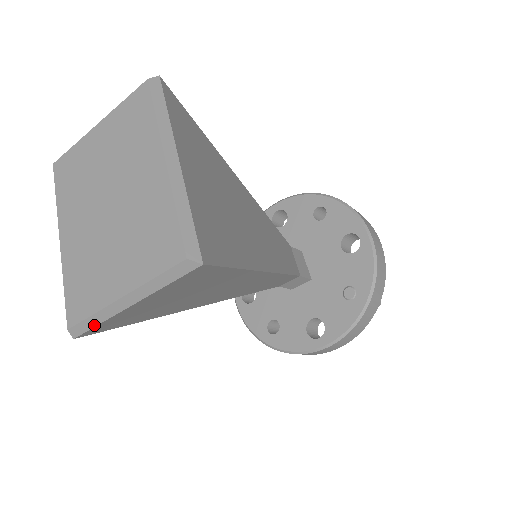
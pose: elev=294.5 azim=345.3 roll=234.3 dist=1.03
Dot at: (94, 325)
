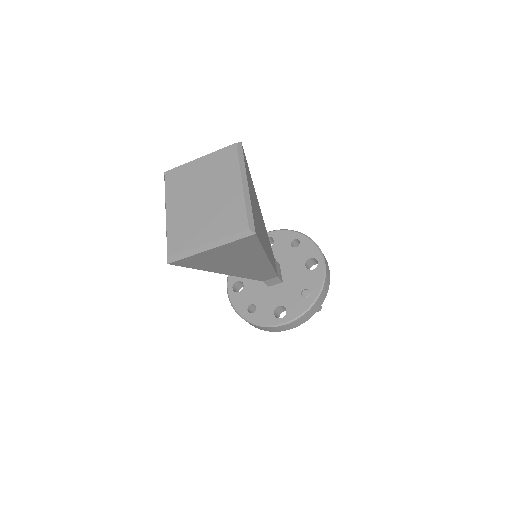
Dot at: (184, 257)
